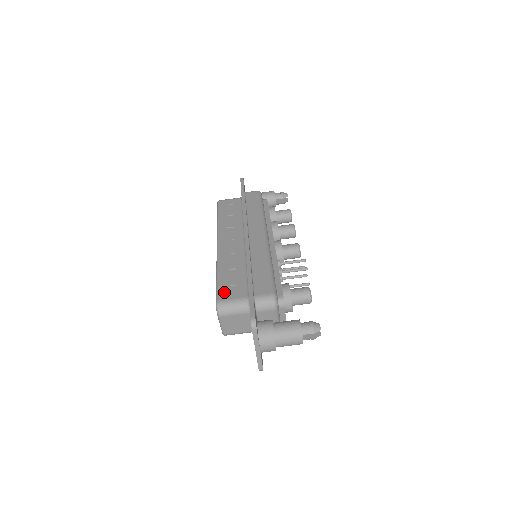
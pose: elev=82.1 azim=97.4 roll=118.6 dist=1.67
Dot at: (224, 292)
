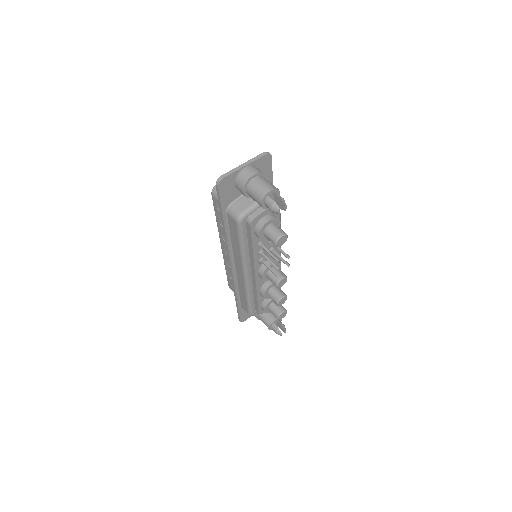
Dot at: occluded
